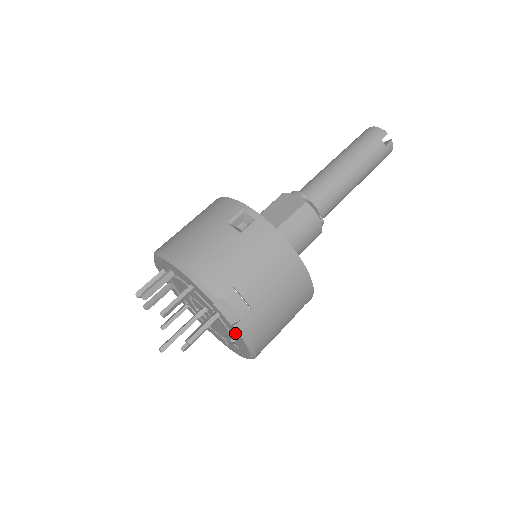
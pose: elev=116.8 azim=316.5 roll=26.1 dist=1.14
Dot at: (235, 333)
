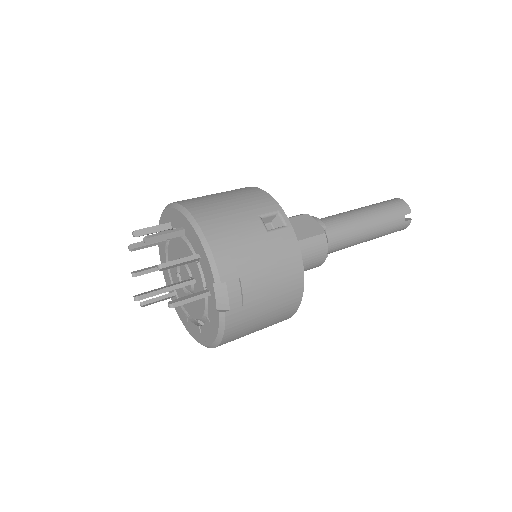
Dot at: (214, 318)
